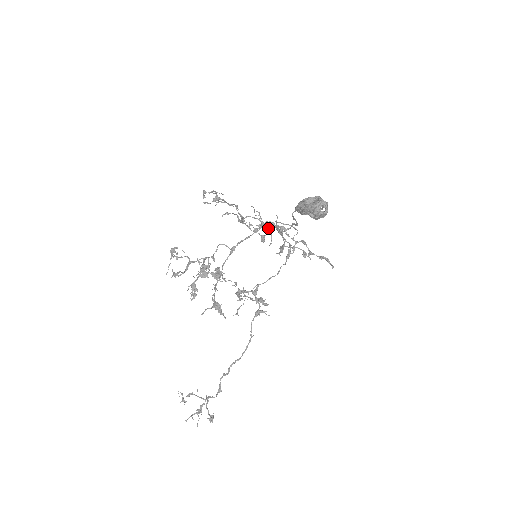
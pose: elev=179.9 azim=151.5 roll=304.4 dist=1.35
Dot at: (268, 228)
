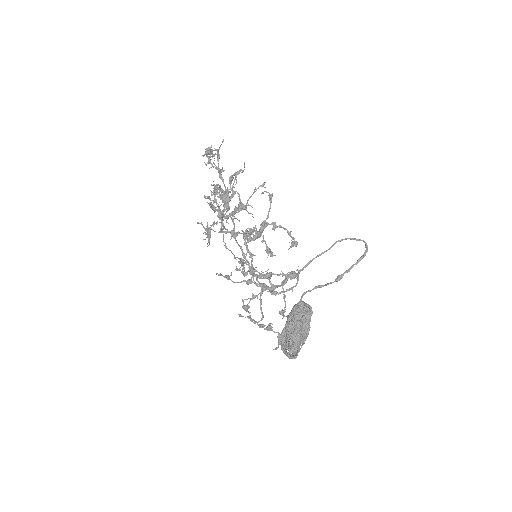
Dot at: (258, 277)
